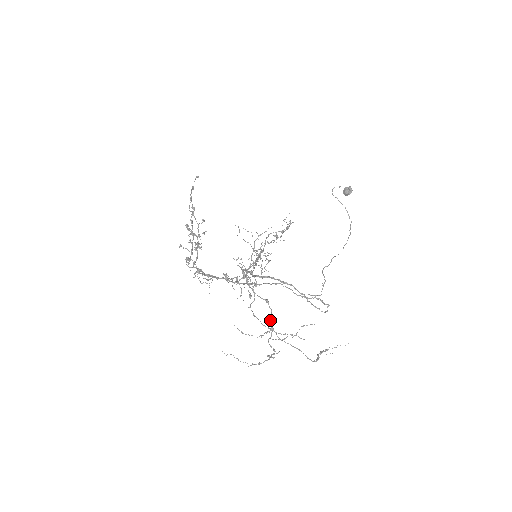
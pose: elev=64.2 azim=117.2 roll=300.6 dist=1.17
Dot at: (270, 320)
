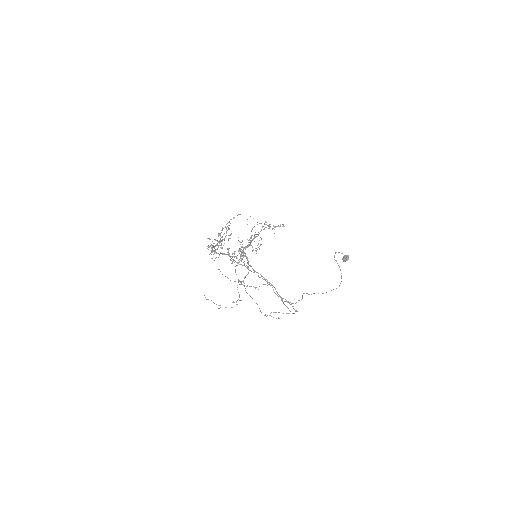
Dot at: occluded
